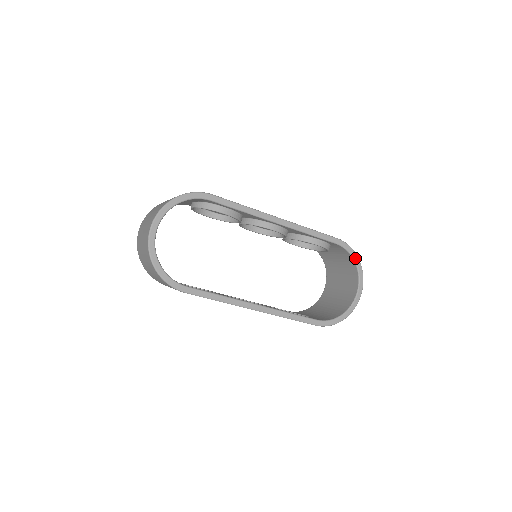
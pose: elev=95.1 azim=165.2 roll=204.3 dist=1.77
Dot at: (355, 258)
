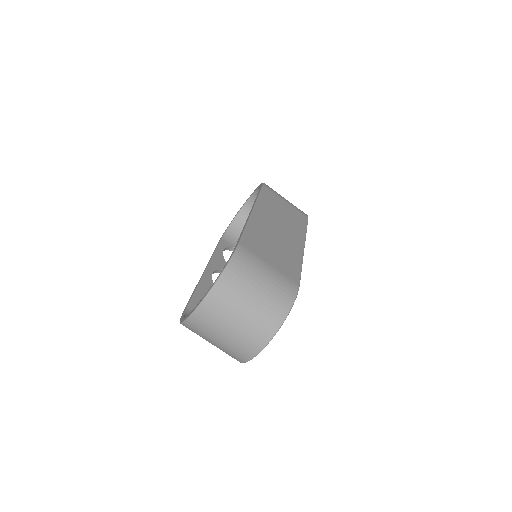
Dot at: occluded
